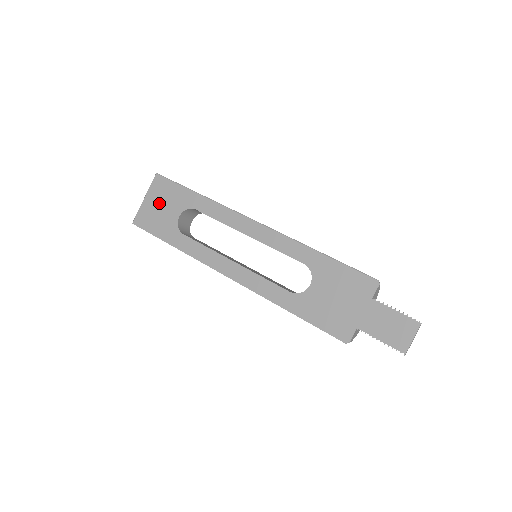
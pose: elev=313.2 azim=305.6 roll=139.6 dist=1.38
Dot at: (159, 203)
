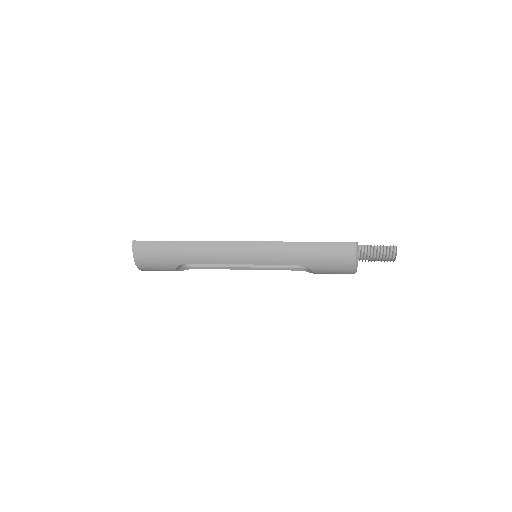
Dot at: occluded
